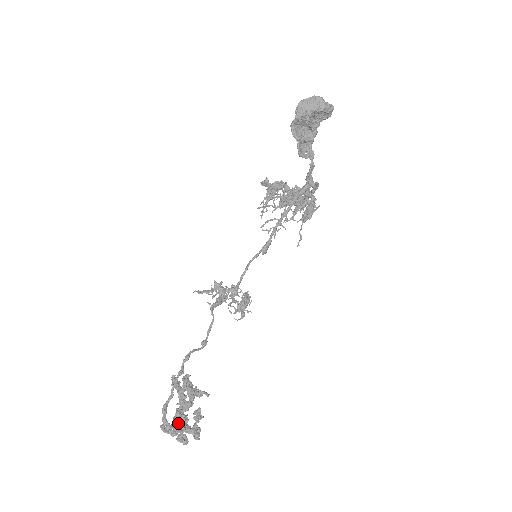
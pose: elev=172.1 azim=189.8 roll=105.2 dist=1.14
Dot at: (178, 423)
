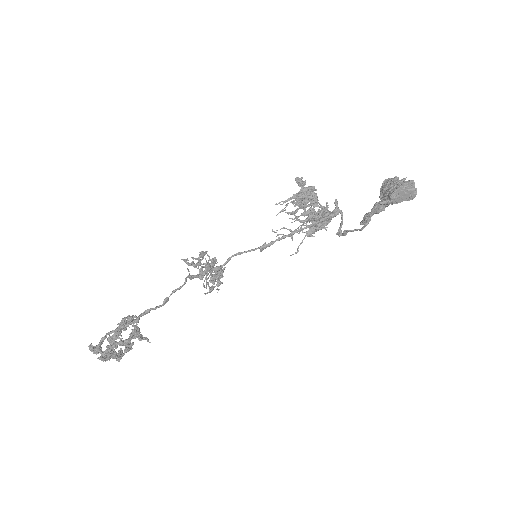
Dot at: (110, 352)
